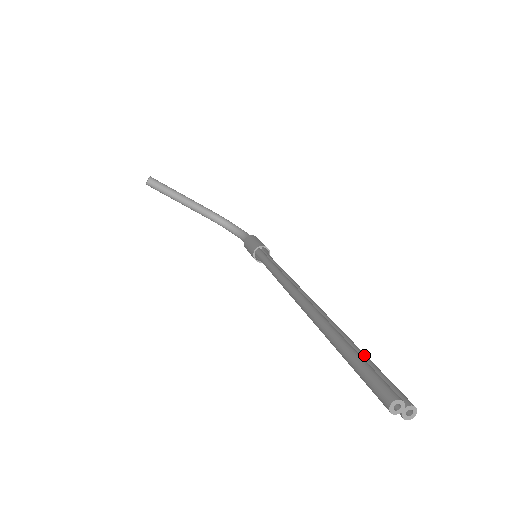
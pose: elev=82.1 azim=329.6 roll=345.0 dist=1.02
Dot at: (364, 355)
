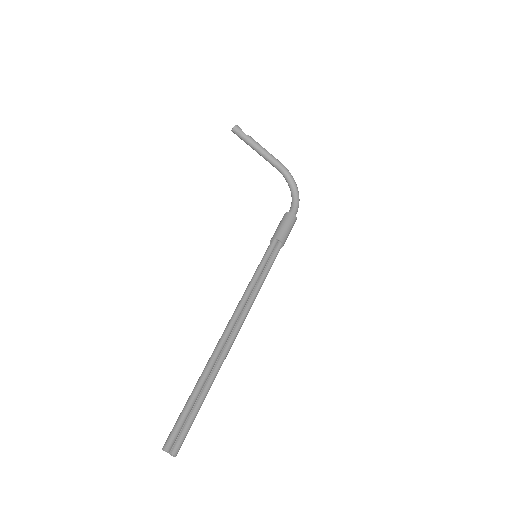
Dot at: (197, 407)
